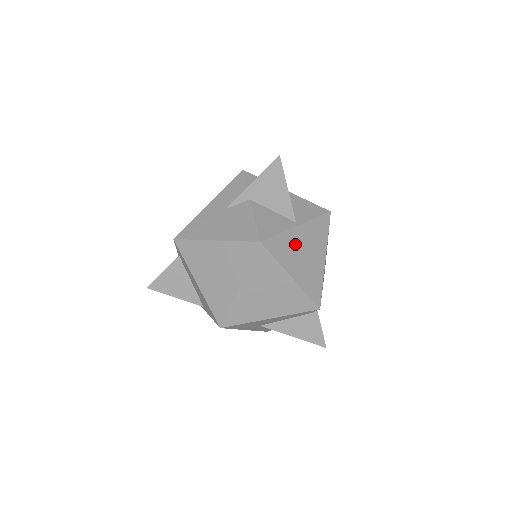
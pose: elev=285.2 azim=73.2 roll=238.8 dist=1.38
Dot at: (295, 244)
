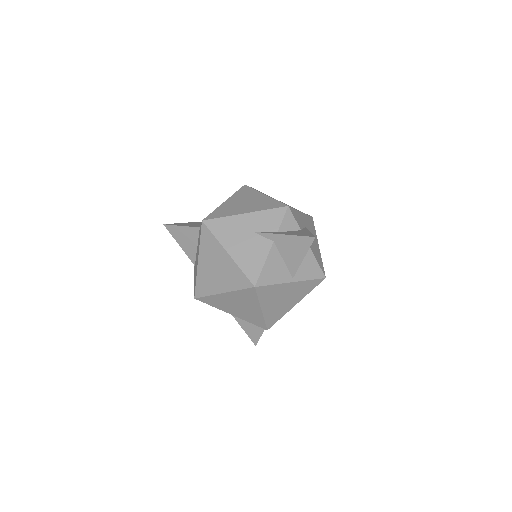
Dot at: (280, 292)
